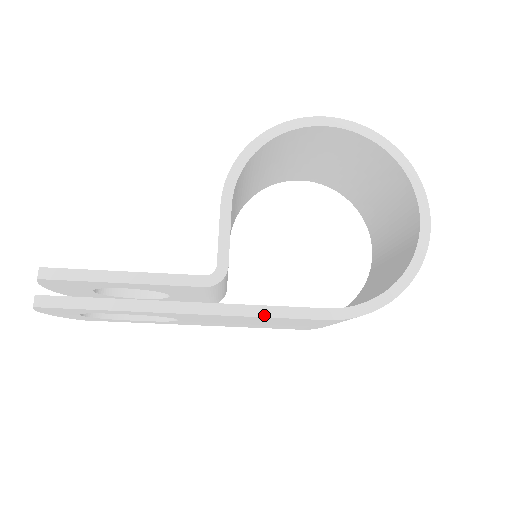
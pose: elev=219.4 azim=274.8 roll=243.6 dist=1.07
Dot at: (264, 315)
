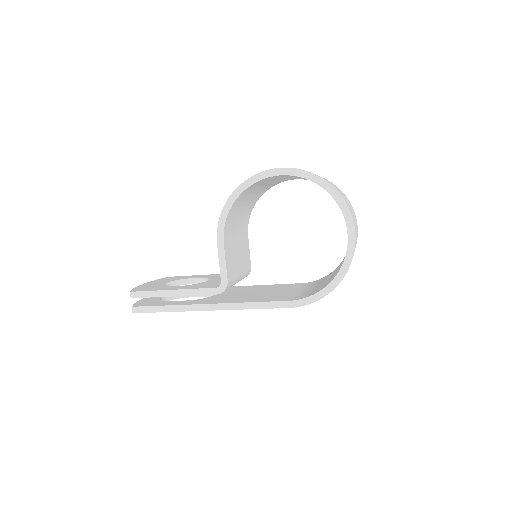
Dot at: (252, 308)
